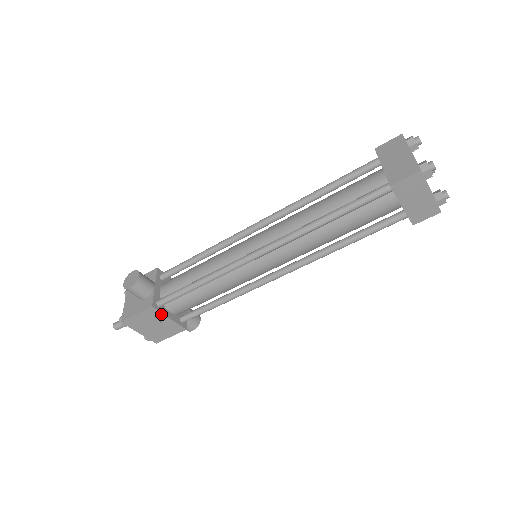
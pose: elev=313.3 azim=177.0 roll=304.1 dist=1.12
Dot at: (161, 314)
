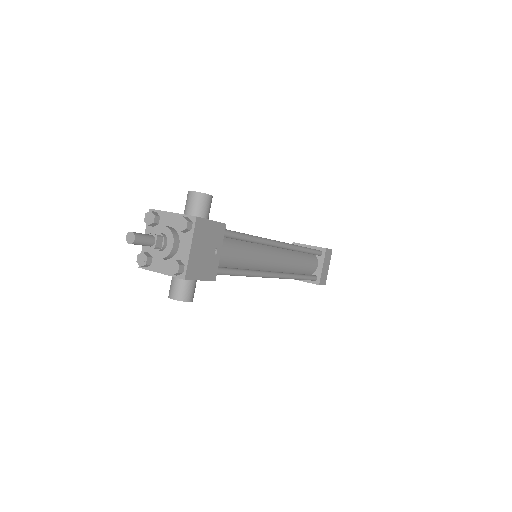
Dot at: (222, 240)
